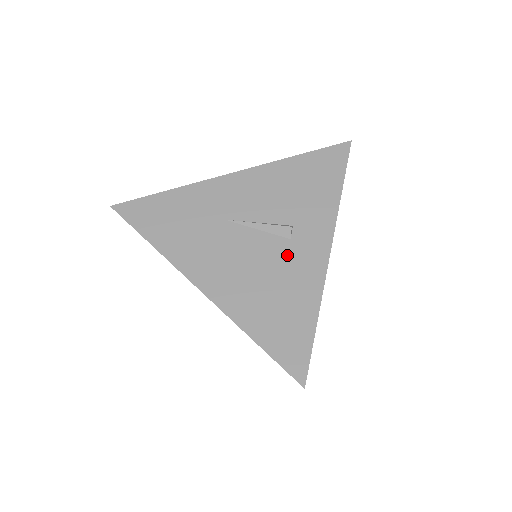
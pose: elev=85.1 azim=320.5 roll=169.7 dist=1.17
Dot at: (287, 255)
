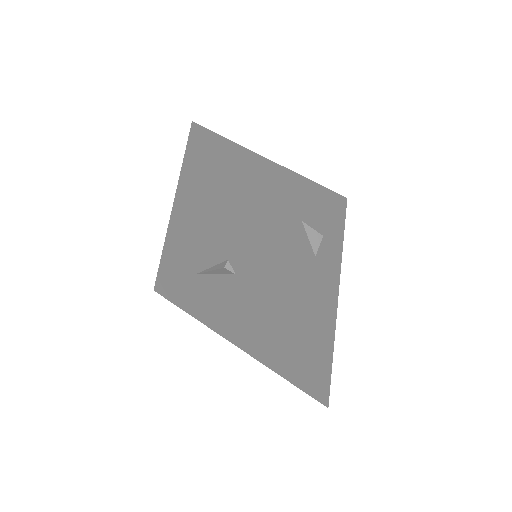
Dot at: (244, 291)
